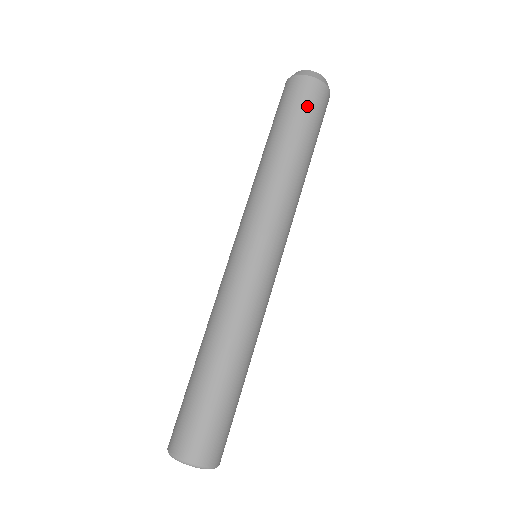
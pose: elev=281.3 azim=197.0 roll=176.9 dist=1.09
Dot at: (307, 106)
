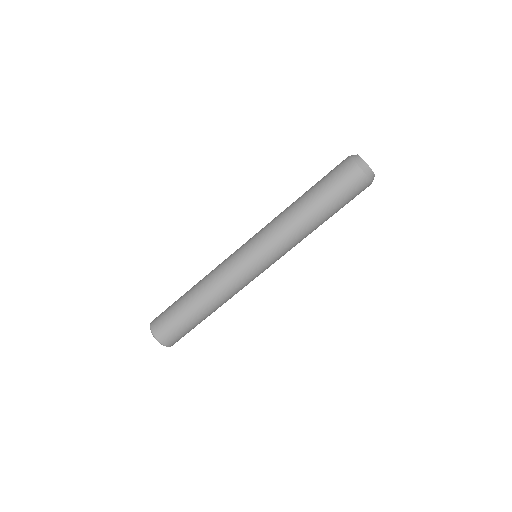
Dot at: (349, 195)
